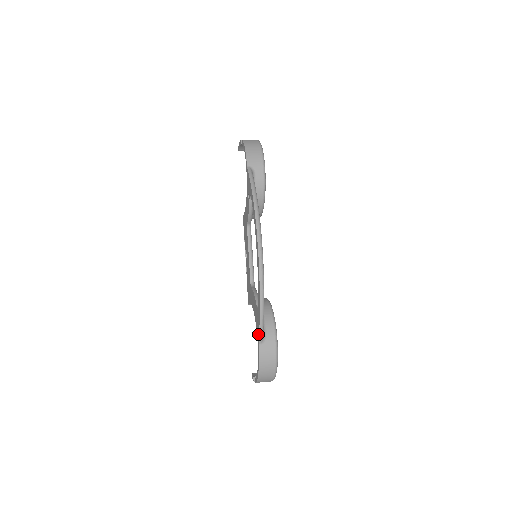
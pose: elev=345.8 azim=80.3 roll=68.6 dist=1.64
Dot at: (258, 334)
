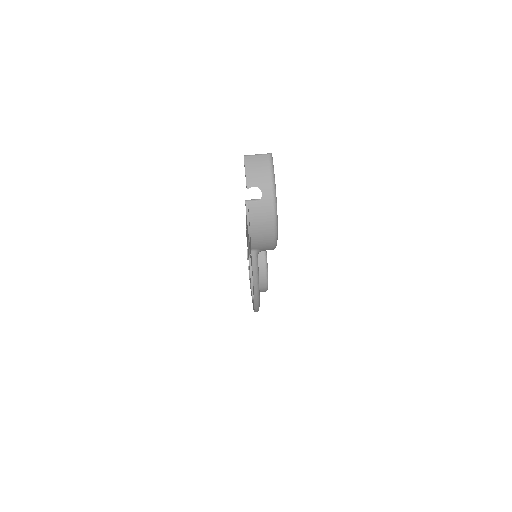
Dot at: (251, 295)
